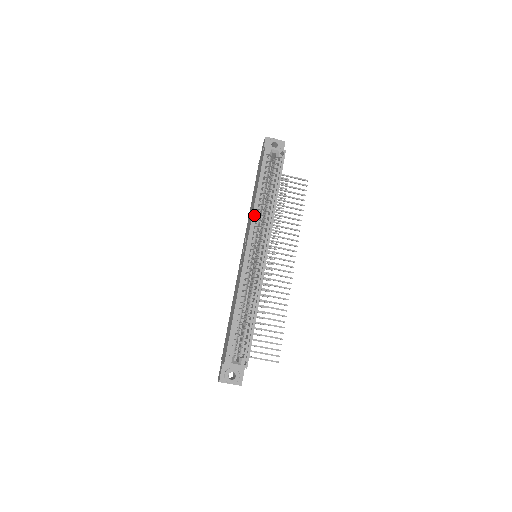
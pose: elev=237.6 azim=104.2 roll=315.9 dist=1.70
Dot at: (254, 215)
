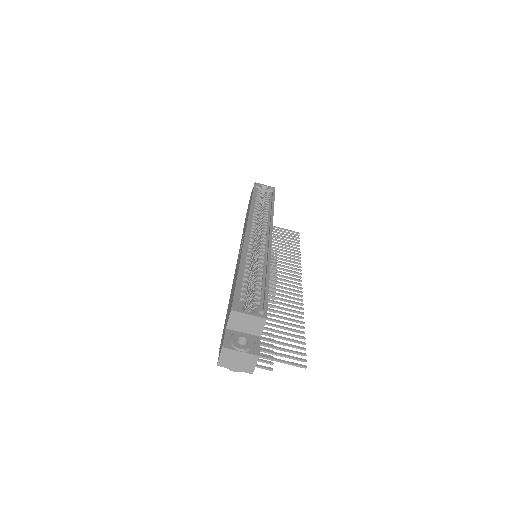
Dot at: (251, 212)
